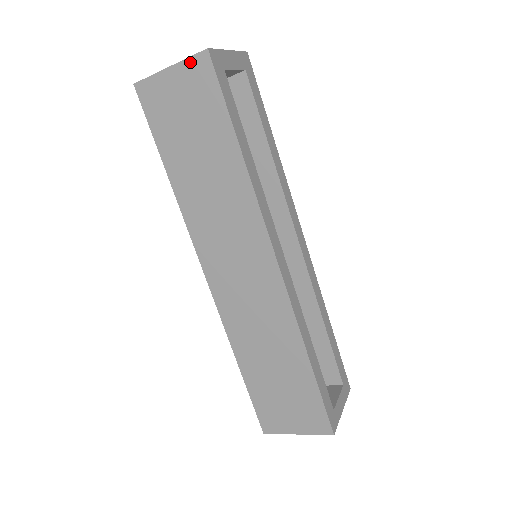
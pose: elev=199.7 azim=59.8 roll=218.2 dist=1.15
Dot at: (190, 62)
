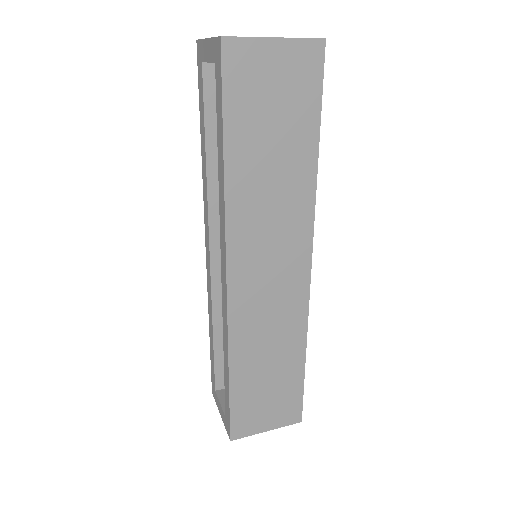
Dot at: (302, 44)
